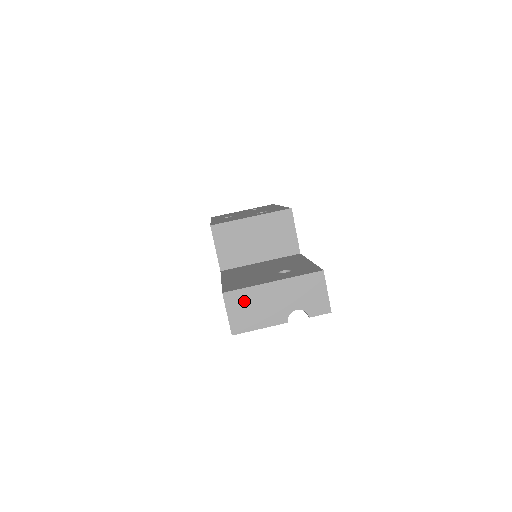
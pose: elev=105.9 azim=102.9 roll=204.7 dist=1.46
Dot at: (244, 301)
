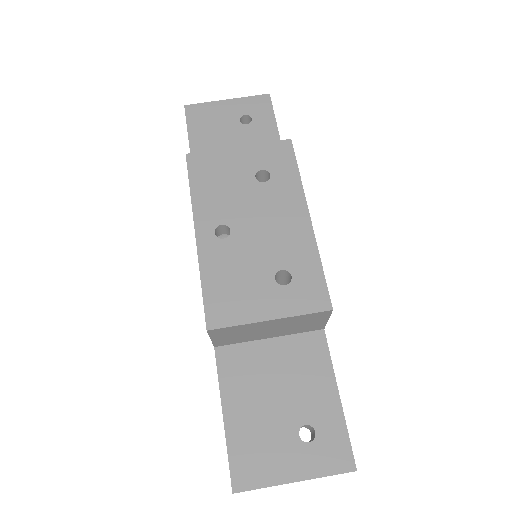
Dot at: occluded
